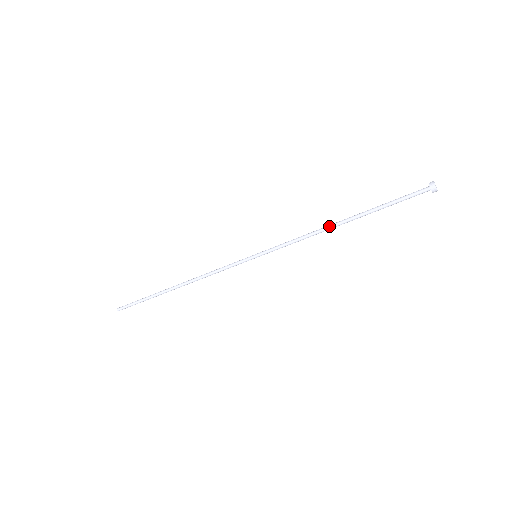
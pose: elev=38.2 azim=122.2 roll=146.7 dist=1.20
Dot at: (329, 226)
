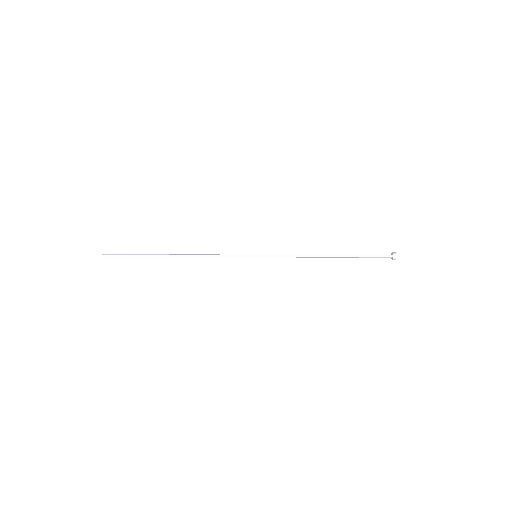
Dot at: (320, 256)
